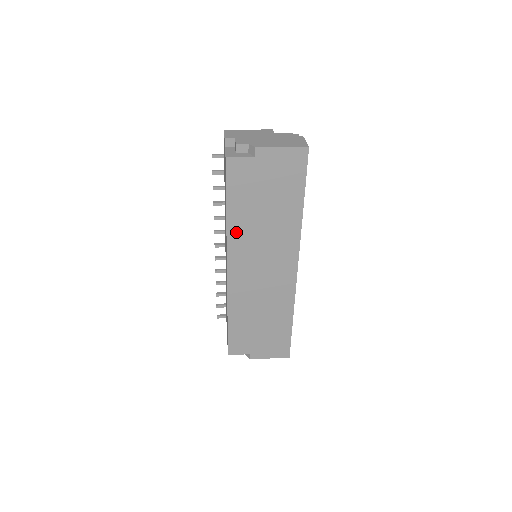
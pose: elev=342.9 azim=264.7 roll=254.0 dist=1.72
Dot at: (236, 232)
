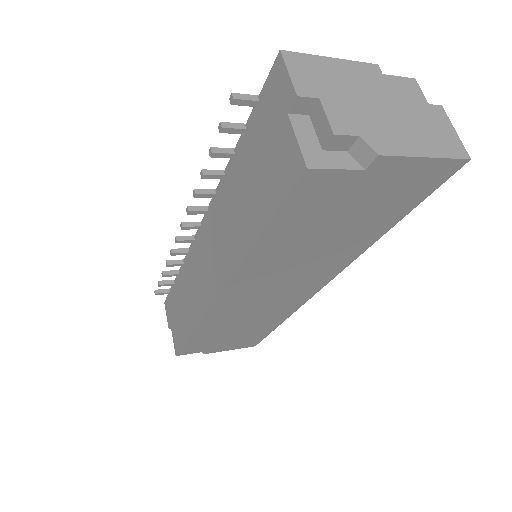
Dot at: (257, 262)
